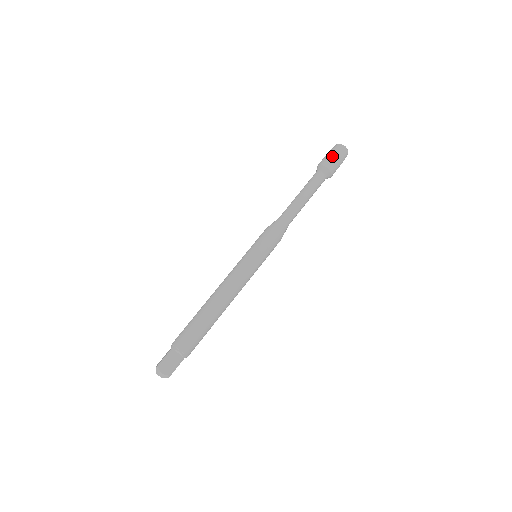
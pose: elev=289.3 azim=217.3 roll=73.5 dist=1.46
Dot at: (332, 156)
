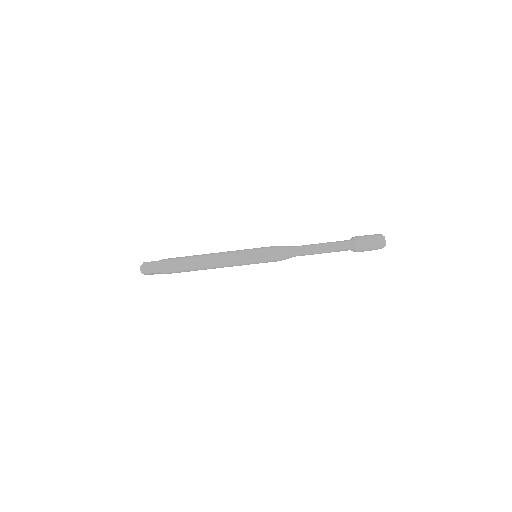
Dot at: (367, 238)
